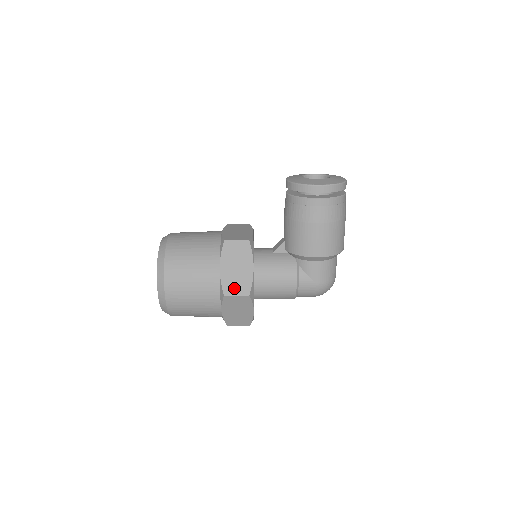
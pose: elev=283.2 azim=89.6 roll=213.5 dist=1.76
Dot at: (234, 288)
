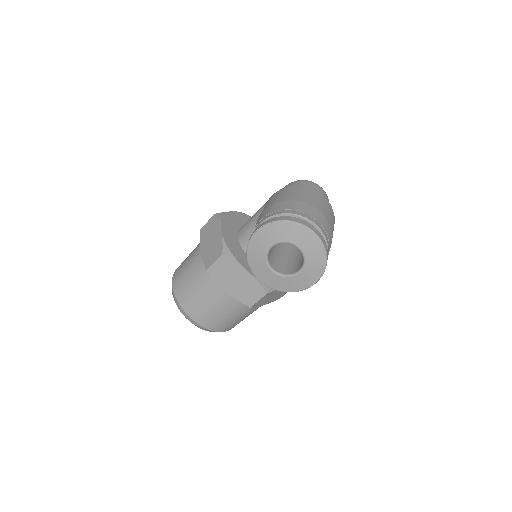
Dot at: (282, 295)
